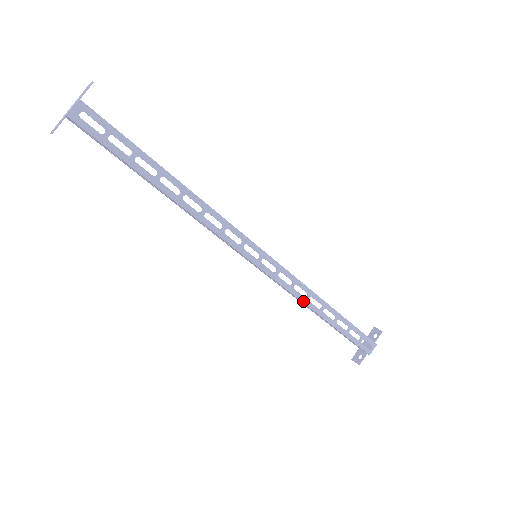
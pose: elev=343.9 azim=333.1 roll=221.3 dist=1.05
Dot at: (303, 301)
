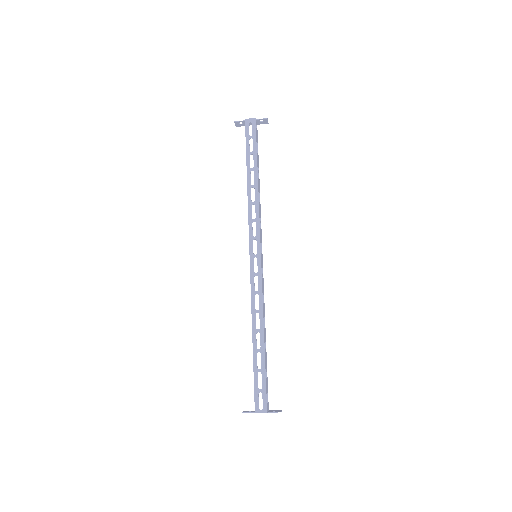
Dot at: (252, 310)
